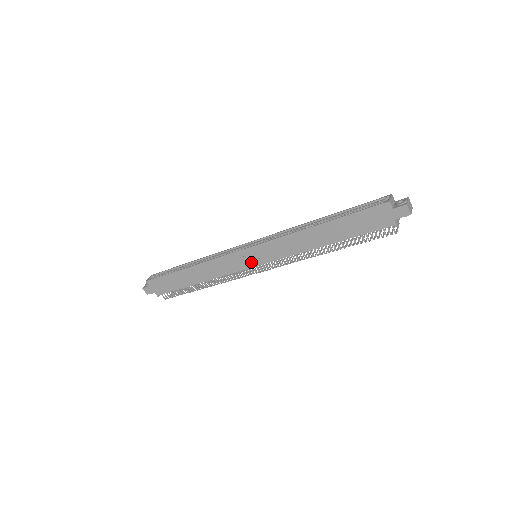
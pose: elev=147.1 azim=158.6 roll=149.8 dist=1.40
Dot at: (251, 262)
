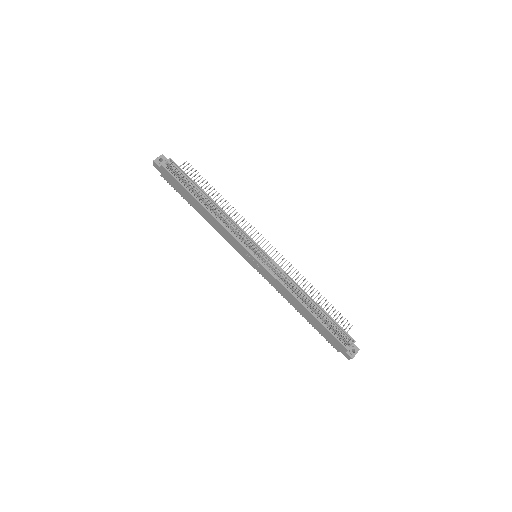
Dot at: (249, 260)
